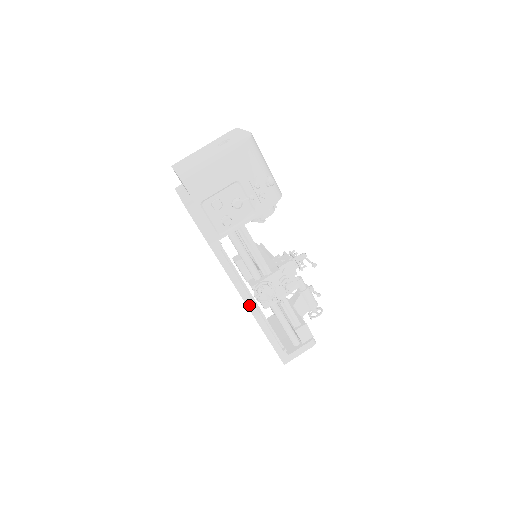
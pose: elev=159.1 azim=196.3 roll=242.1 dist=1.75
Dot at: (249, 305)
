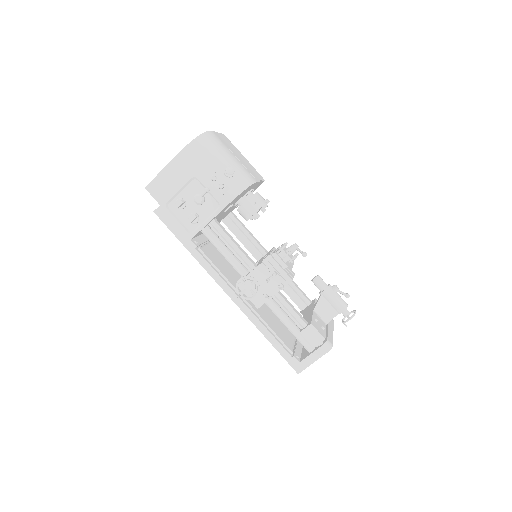
Dot at: (239, 305)
